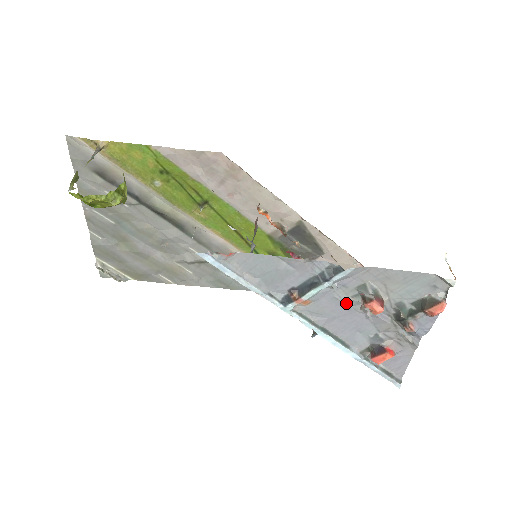
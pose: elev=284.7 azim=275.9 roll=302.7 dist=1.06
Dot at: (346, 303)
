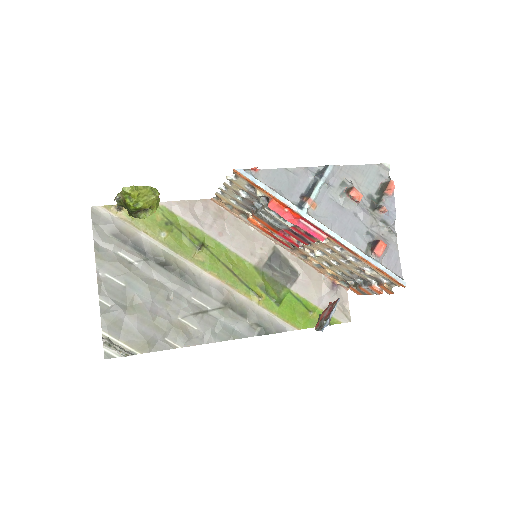
Dot at: (338, 203)
